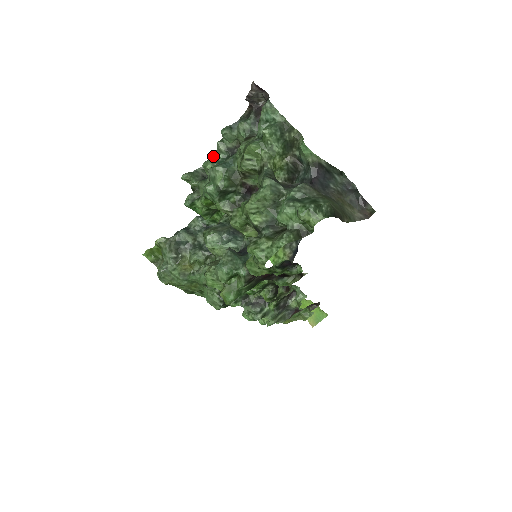
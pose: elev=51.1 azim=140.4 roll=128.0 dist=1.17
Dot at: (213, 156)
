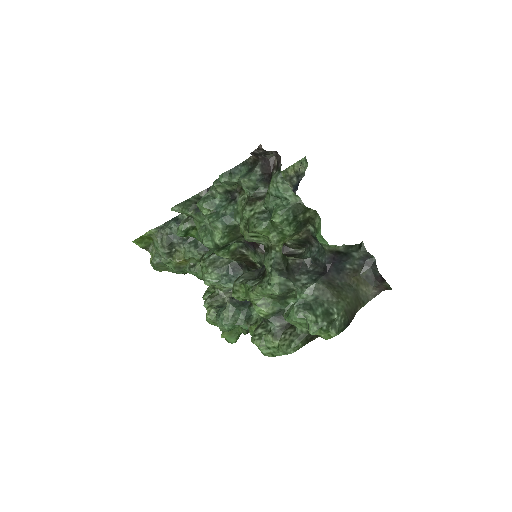
Dot at: (209, 193)
